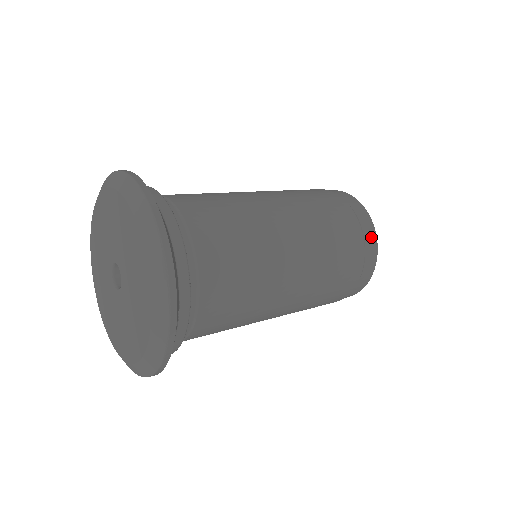
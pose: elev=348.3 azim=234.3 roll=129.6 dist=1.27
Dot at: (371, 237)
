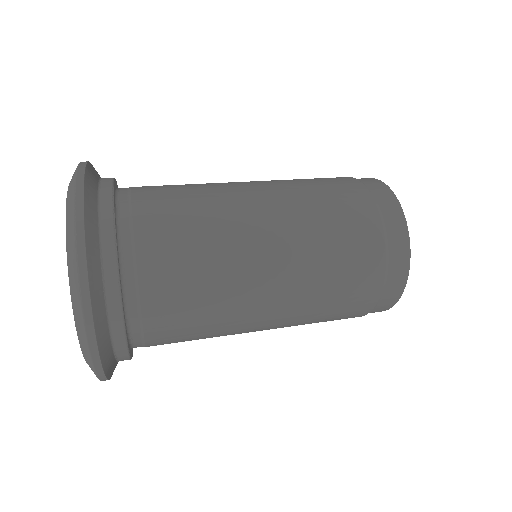
Dot at: (390, 203)
